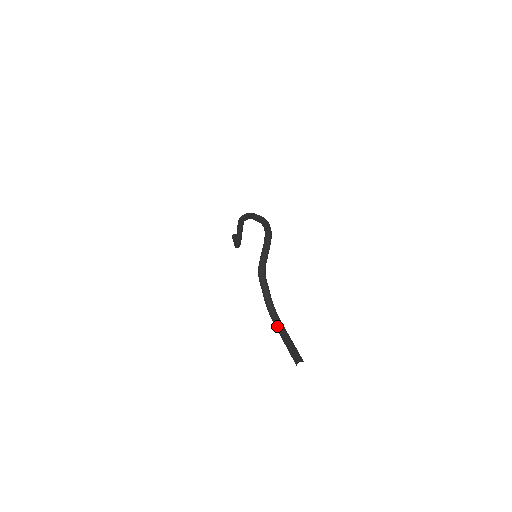
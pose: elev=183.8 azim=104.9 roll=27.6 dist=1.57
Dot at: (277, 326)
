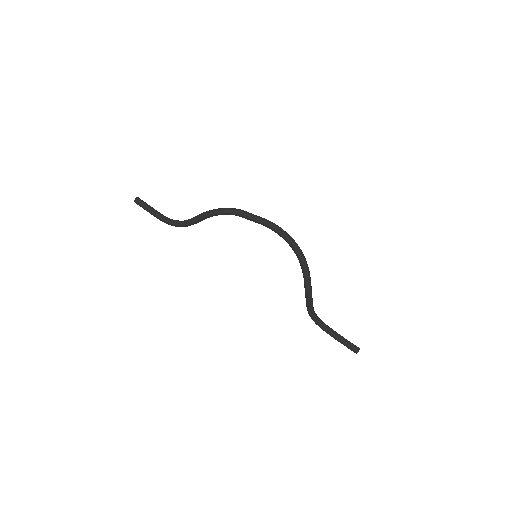
Dot at: (322, 325)
